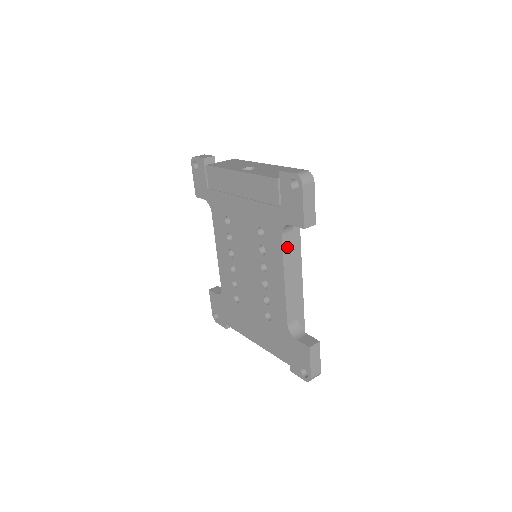
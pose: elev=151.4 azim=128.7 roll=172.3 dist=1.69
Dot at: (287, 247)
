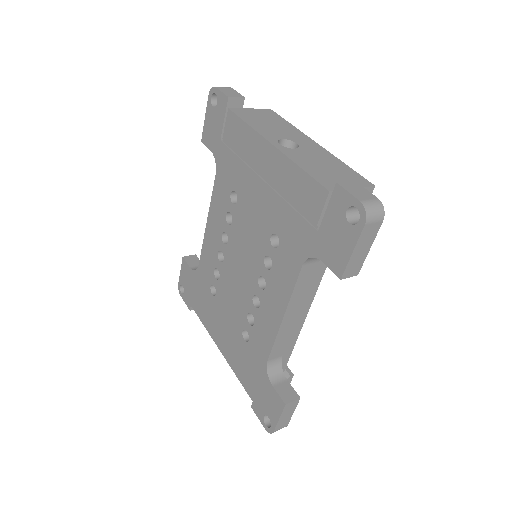
Dot at: (304, 278)
